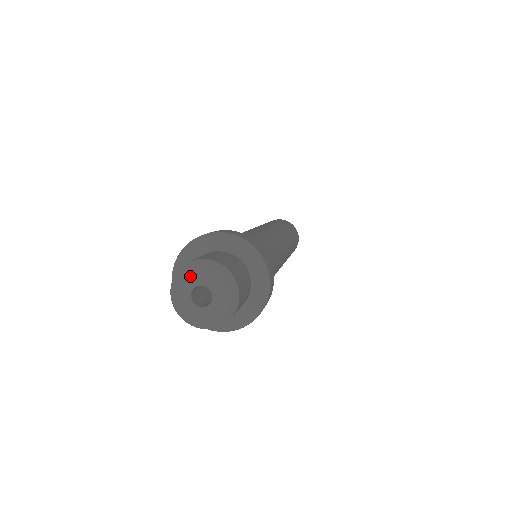
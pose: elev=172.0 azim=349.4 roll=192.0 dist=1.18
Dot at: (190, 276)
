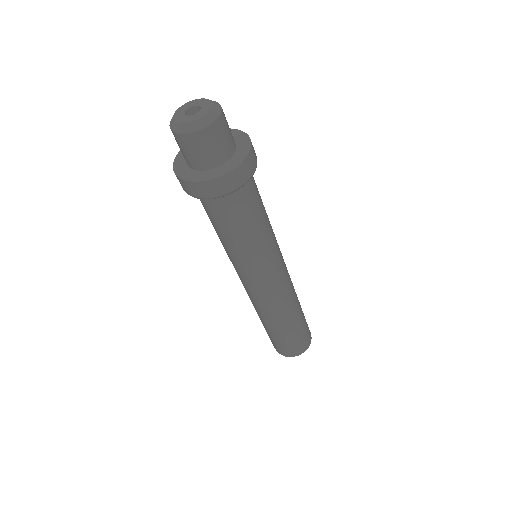
Dot at: (185, 105)
